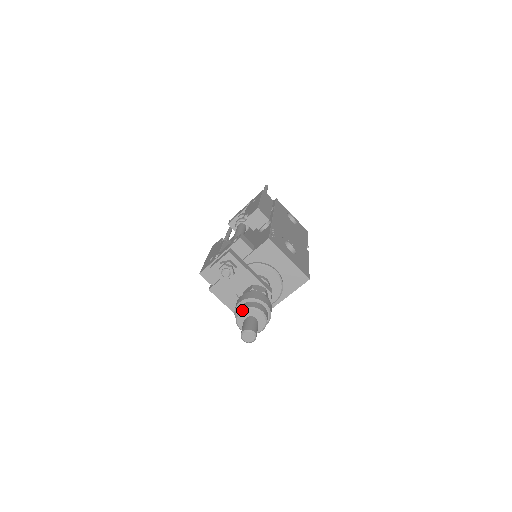
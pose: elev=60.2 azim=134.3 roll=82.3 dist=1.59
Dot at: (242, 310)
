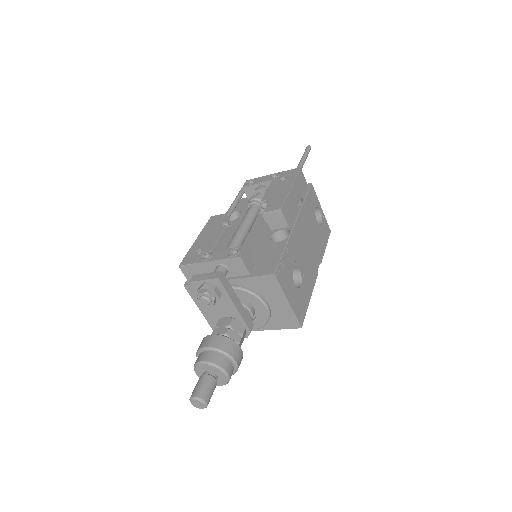
Dot at: (204, 363)
